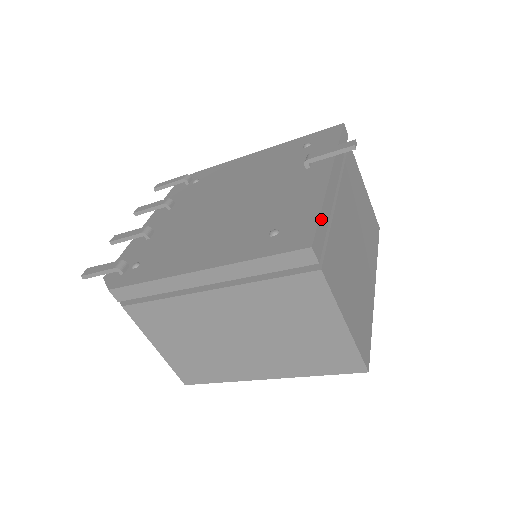
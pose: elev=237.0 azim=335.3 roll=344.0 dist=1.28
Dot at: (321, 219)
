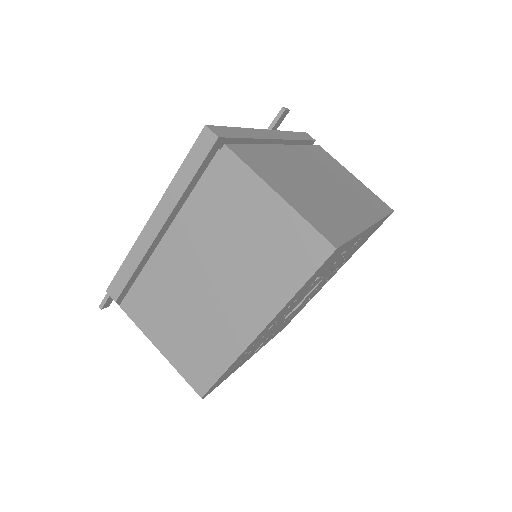
Dot at: (233, 129)
